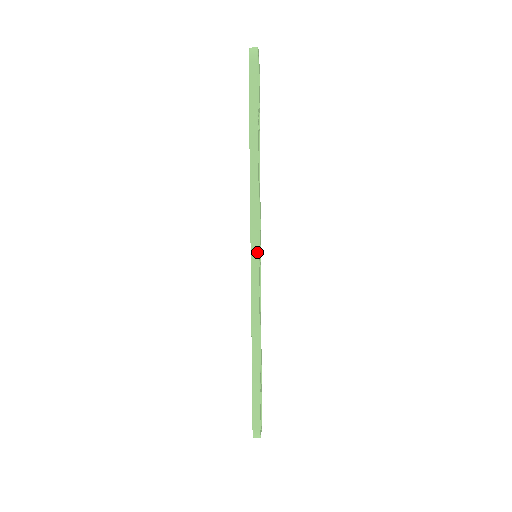
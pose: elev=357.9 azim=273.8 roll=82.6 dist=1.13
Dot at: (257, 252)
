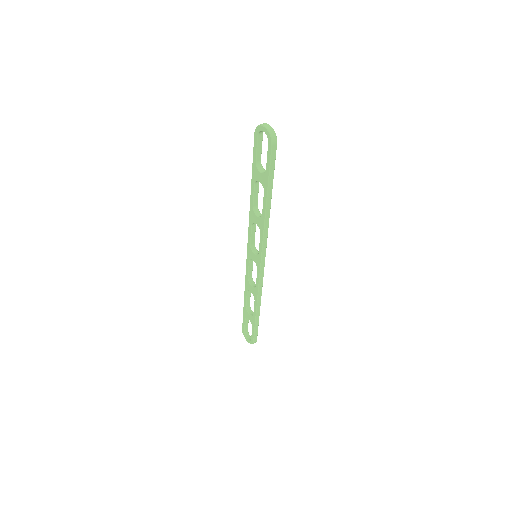
Dot at: occluded
